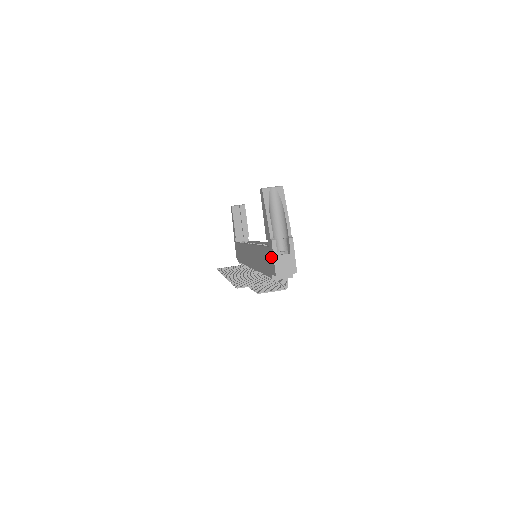
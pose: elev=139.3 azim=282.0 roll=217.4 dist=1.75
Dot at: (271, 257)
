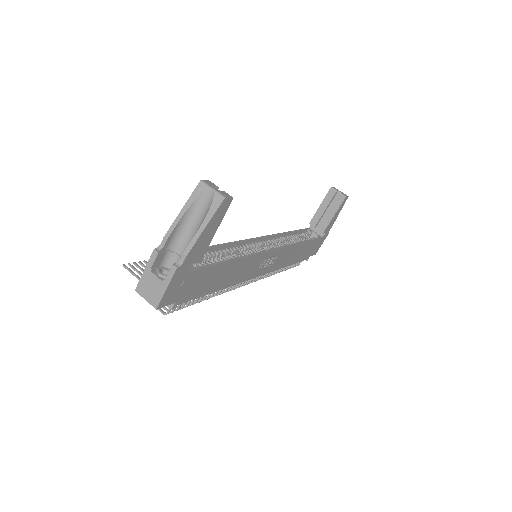
Dot at: occluded
